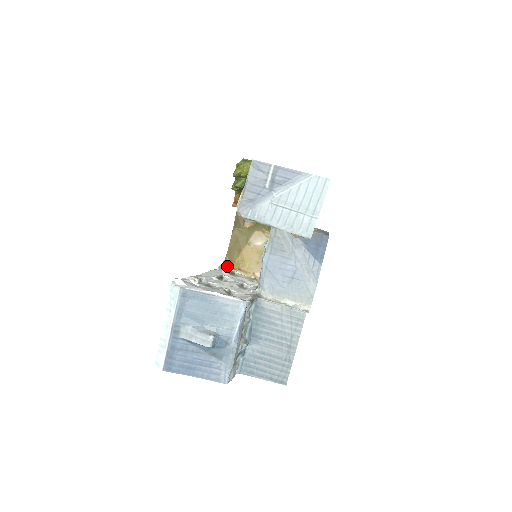
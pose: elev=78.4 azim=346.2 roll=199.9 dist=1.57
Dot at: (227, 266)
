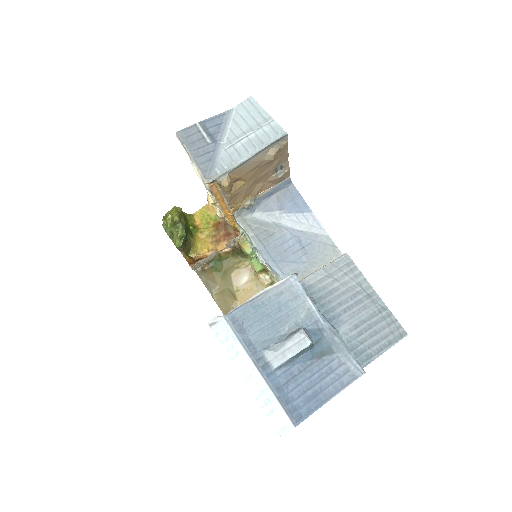
Dot at: occluded
